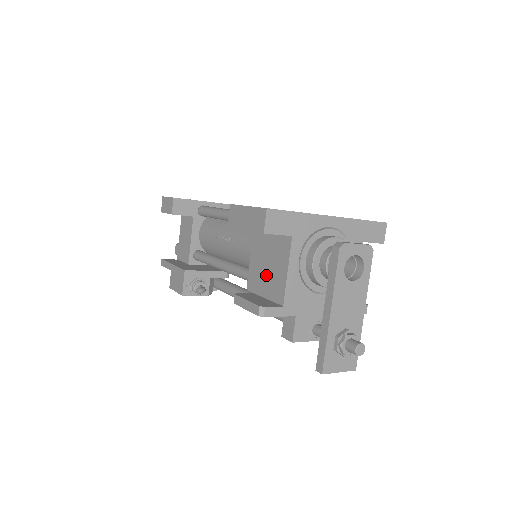
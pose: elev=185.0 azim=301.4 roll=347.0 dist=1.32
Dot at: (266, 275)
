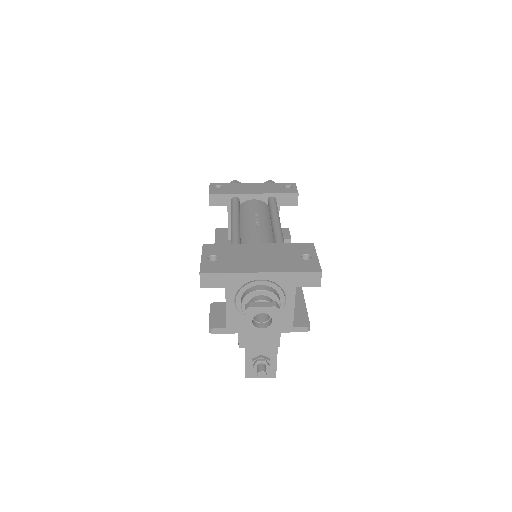
Dot at: occluded
